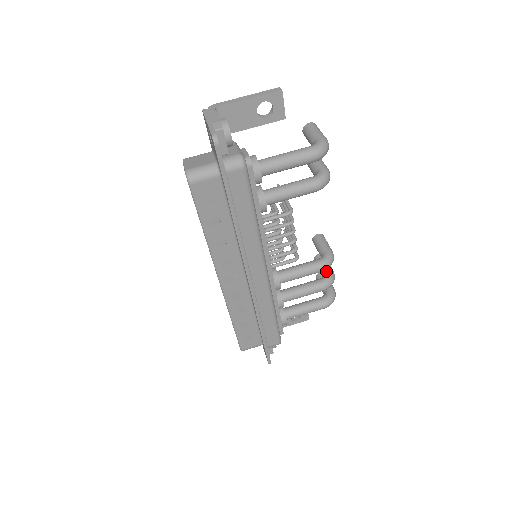
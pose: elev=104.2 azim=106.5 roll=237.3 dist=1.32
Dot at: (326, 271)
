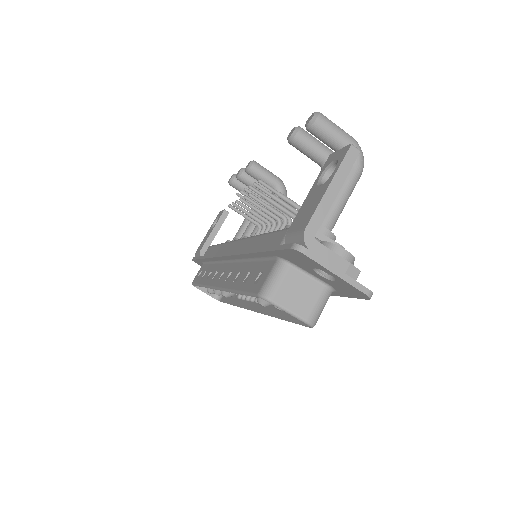
Dot at: occluded
